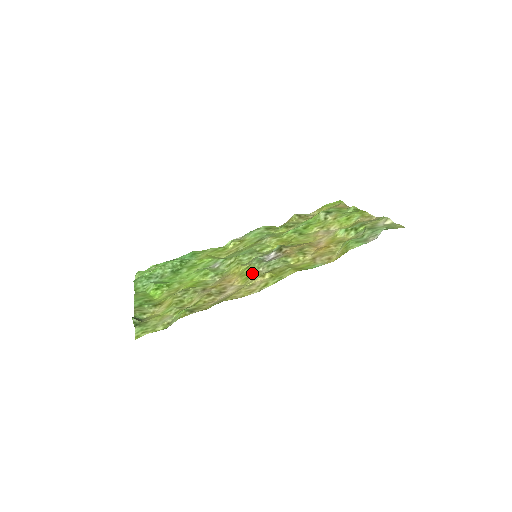
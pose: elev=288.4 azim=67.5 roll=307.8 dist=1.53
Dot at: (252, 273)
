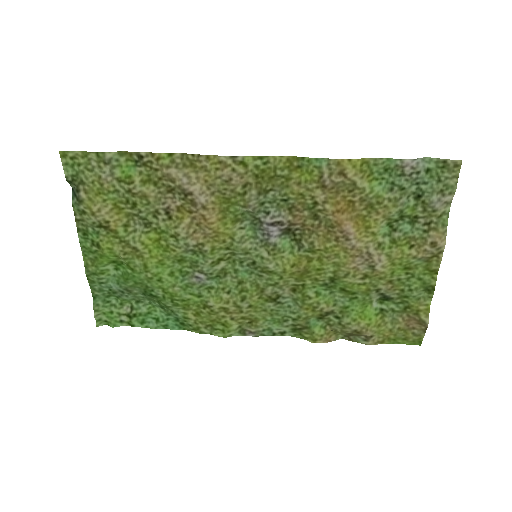
Dot at: (236, 203)
